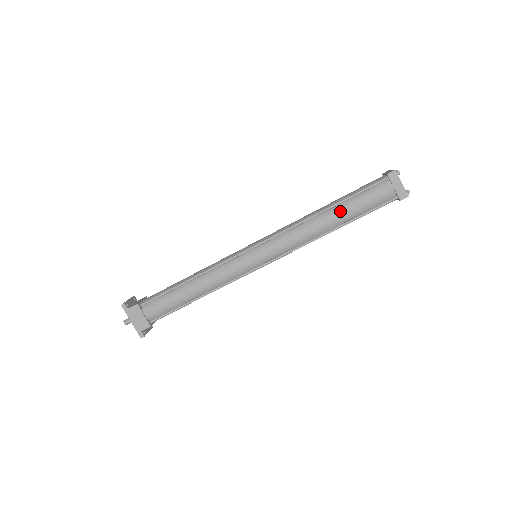
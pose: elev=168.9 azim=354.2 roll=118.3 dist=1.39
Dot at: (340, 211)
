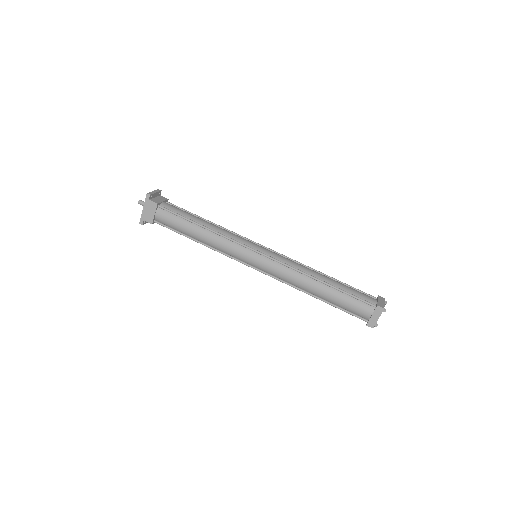
Dot at: (329, 292)
